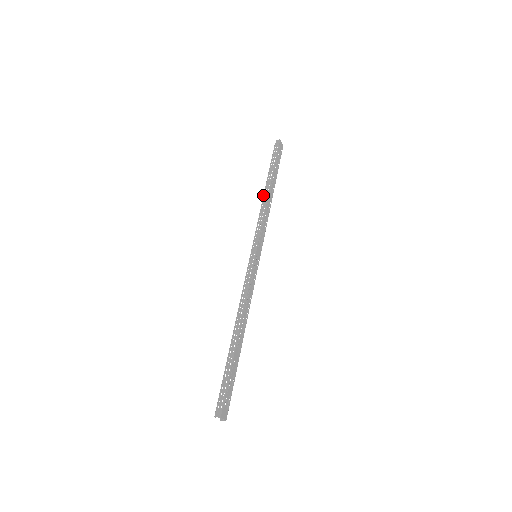
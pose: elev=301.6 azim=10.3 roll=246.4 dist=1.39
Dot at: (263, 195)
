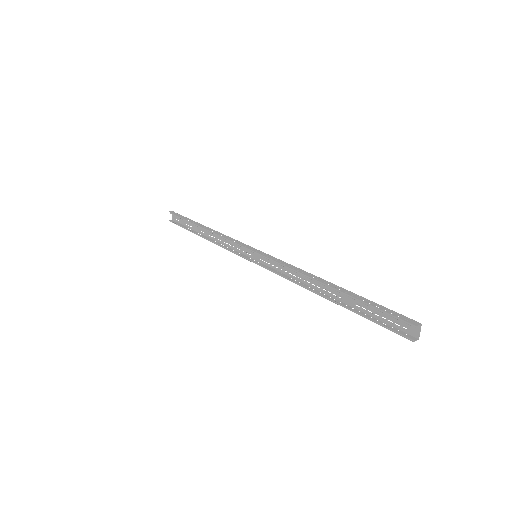
Dot at: (206, 229)
